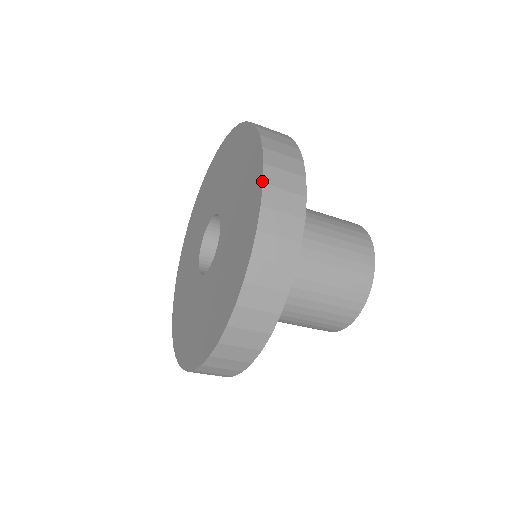
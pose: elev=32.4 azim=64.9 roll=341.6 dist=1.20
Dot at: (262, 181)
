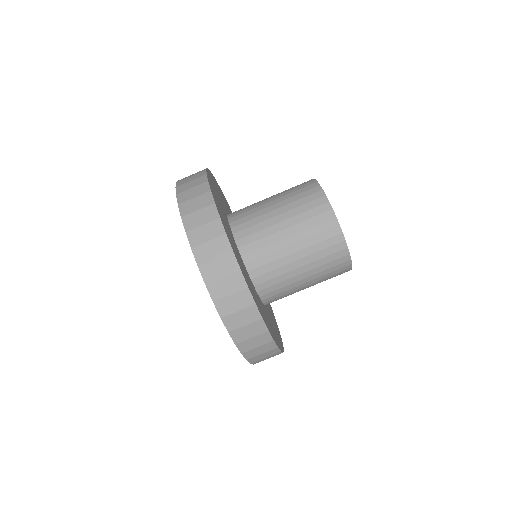
Dot at: occluded
